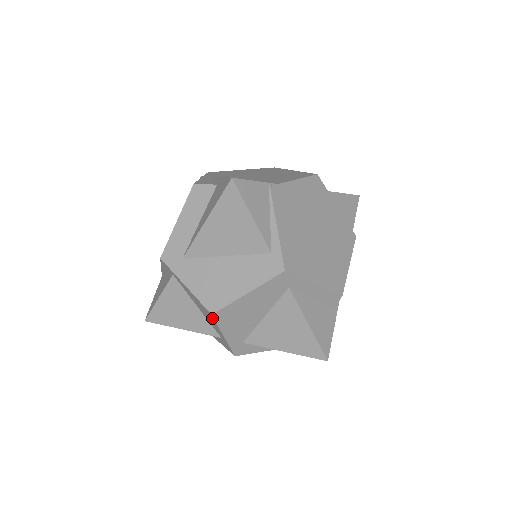
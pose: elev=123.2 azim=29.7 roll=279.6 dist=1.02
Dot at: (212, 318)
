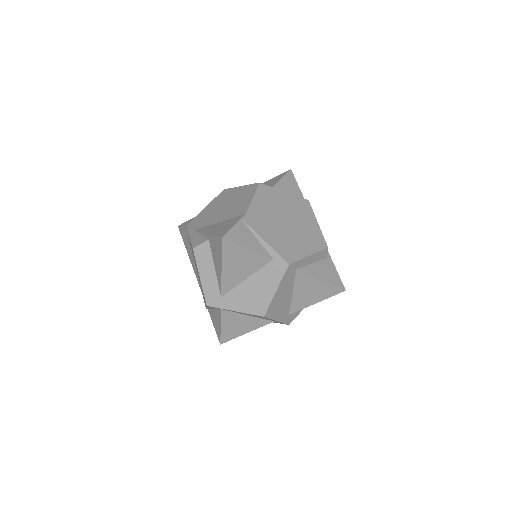
Dot at: occluded
